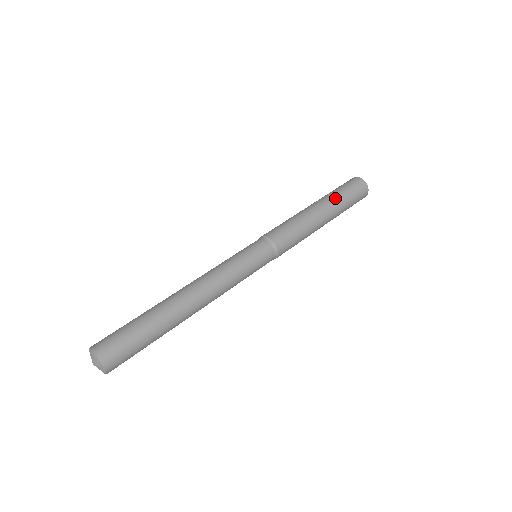
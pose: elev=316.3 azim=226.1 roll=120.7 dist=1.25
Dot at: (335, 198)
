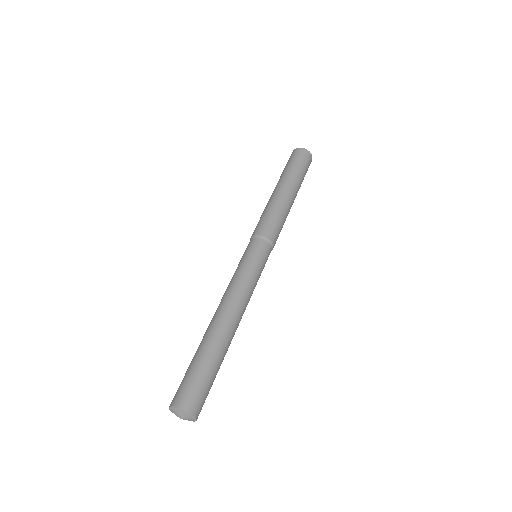
Dot at: (298, 179)
